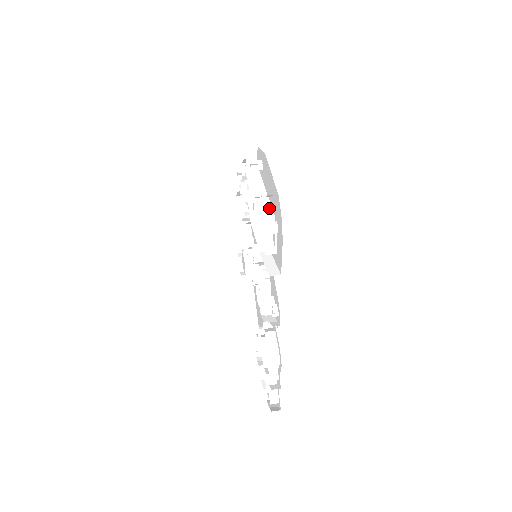
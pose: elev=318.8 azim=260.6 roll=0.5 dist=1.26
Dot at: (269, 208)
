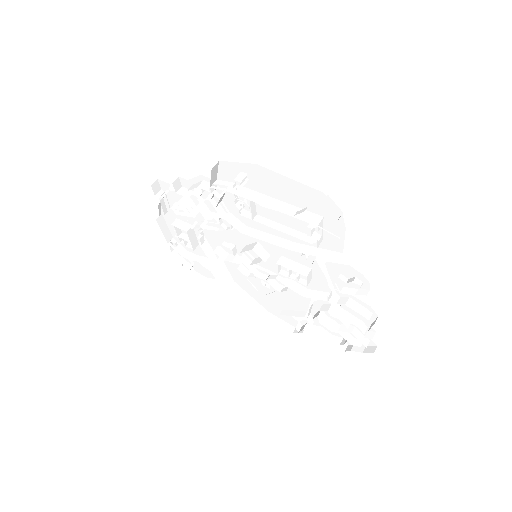
Dot at: (295, 209)
